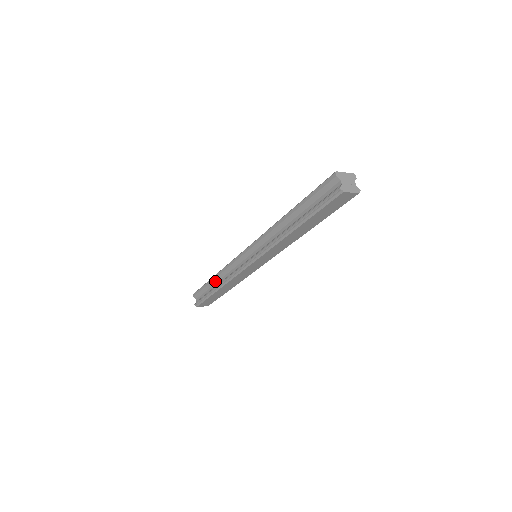
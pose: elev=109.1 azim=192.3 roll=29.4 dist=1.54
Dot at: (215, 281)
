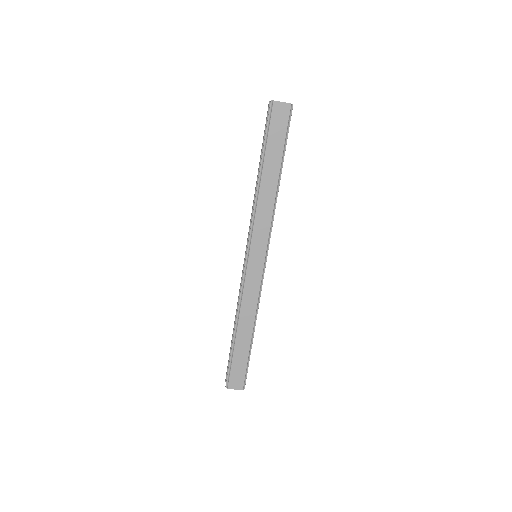
Dot at: occluded
